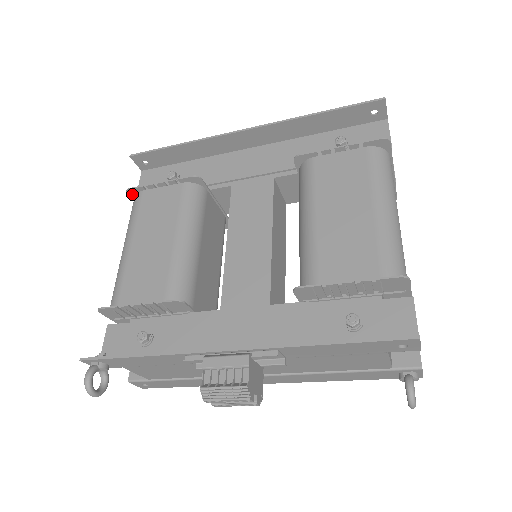
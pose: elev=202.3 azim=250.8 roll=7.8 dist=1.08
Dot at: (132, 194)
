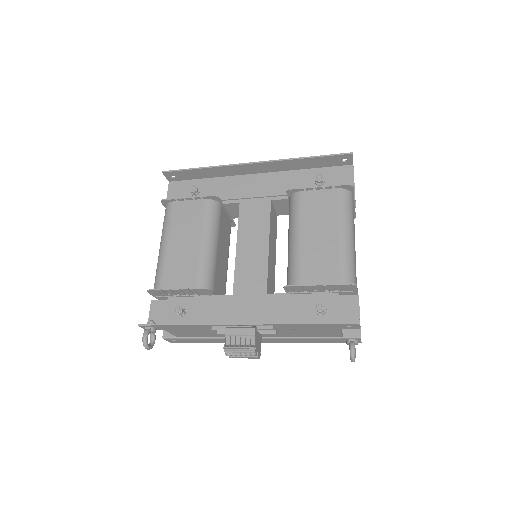
Dot at: (165, 203)
